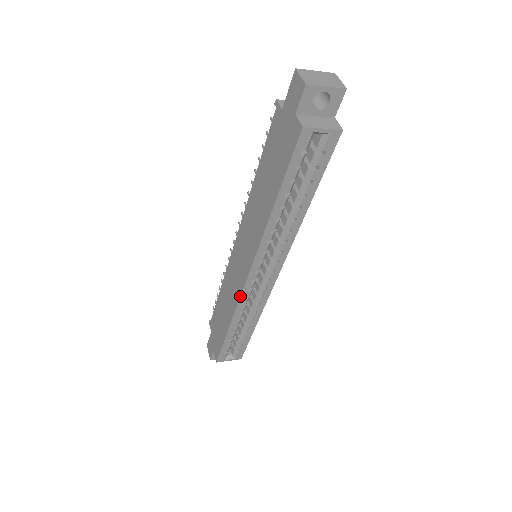
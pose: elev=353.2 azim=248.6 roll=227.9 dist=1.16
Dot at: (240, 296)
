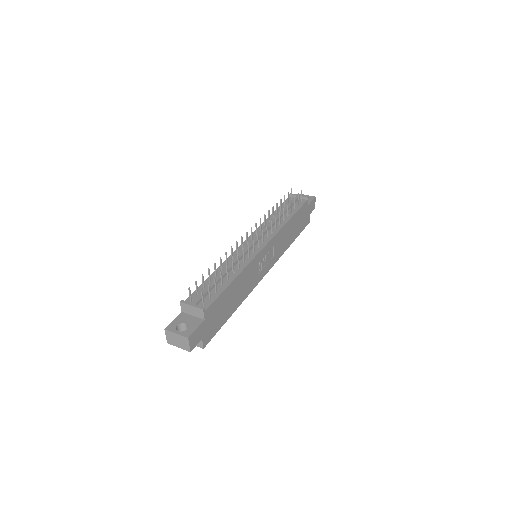
Dot at: occluded
